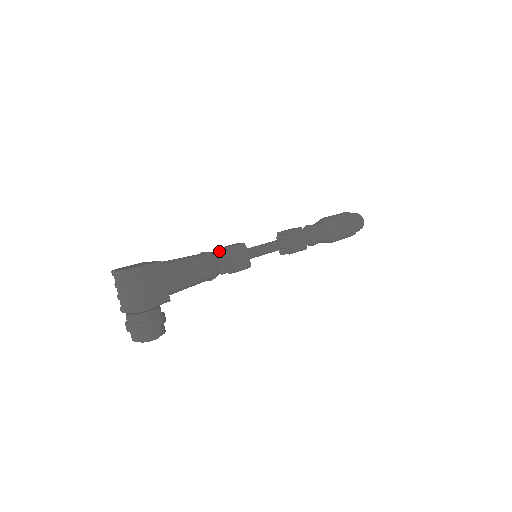
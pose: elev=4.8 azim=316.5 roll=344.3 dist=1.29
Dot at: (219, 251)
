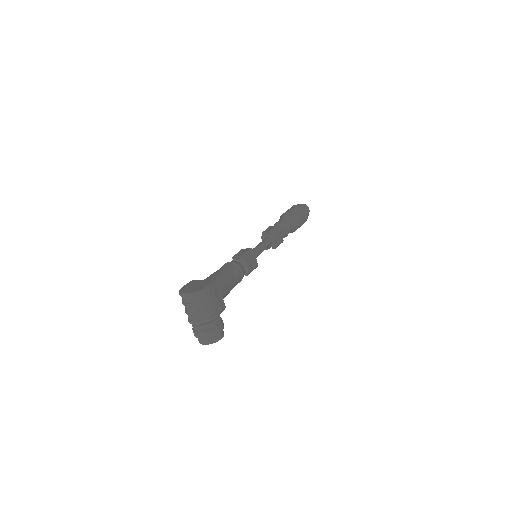
Dot at: (235, 258)
